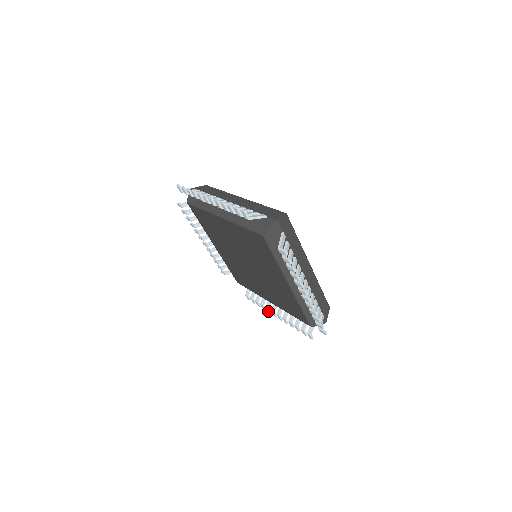
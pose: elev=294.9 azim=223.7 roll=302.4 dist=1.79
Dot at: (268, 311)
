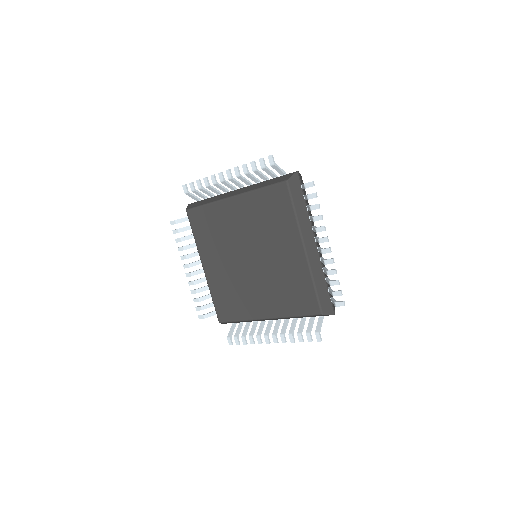
Dot at: (259, 341)
